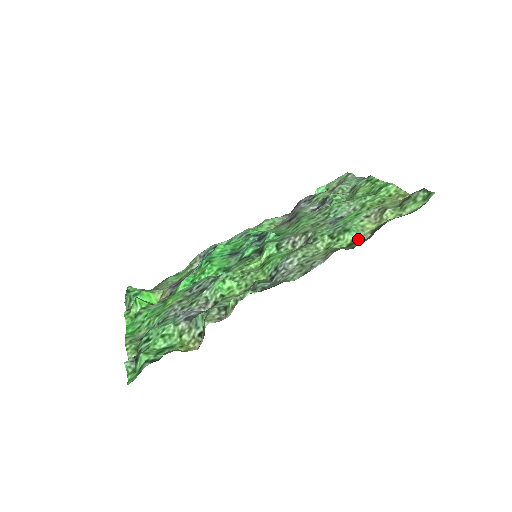
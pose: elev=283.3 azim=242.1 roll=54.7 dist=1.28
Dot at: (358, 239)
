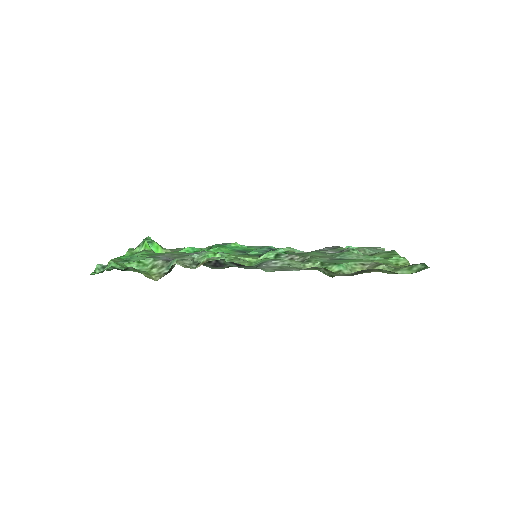
Dot at: (341, 272)
